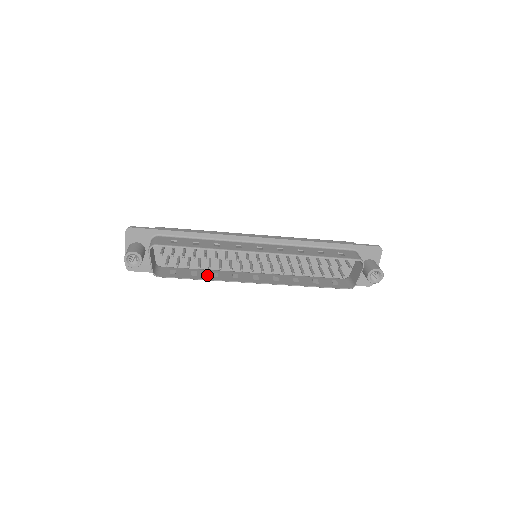
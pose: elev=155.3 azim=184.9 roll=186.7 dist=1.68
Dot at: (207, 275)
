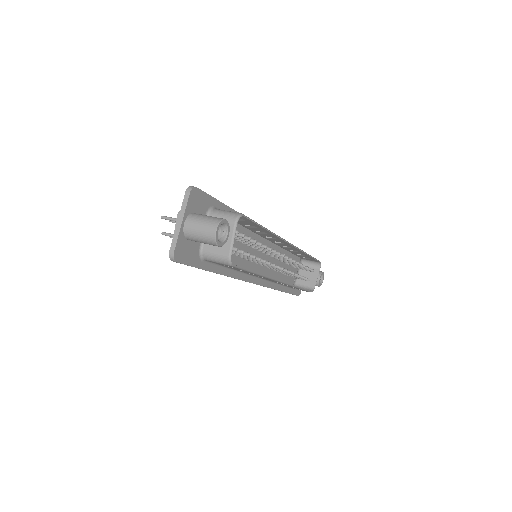
Dot at: occluded
